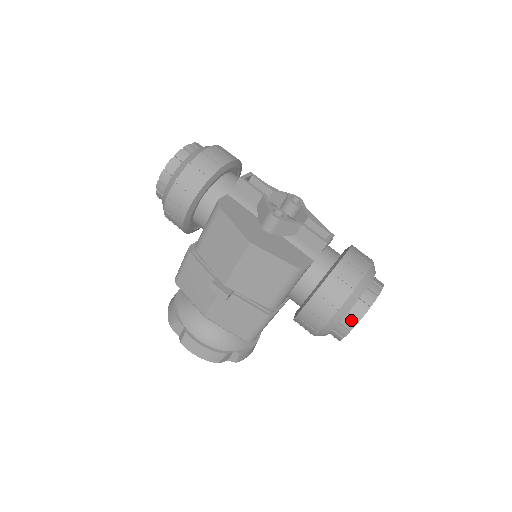
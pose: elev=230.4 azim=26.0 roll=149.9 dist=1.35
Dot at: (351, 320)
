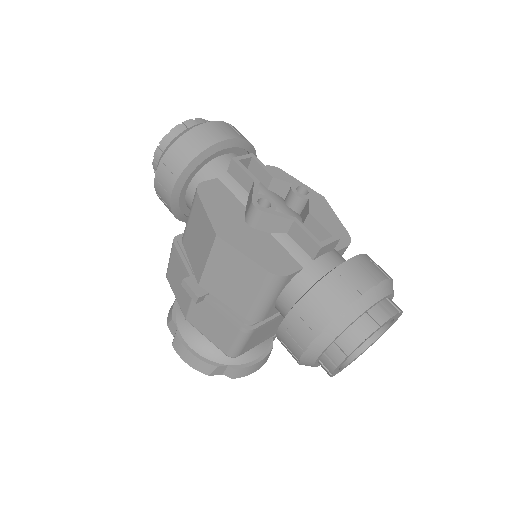
Dot at: (337, 352)
